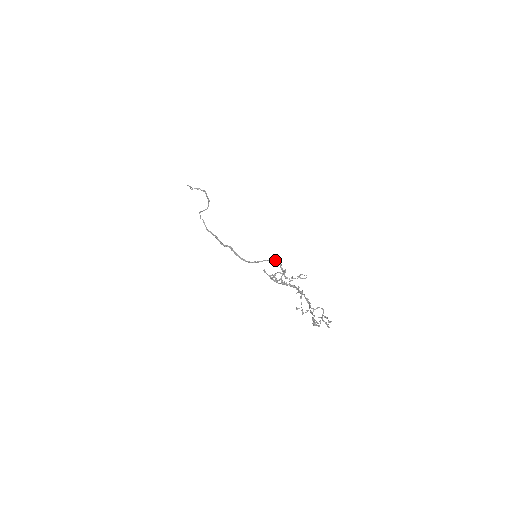
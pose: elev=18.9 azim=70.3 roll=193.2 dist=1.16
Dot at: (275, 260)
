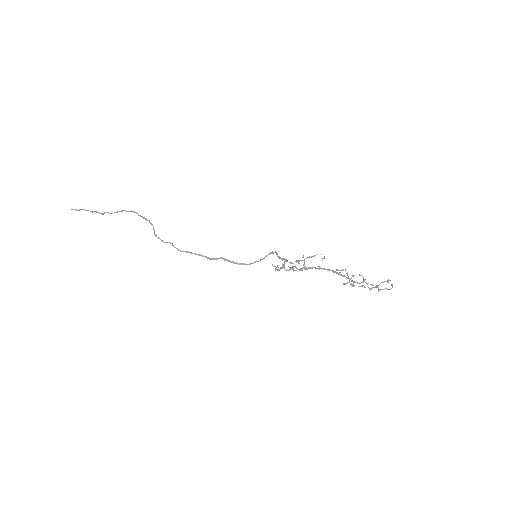
Dot at: (273, 252)
